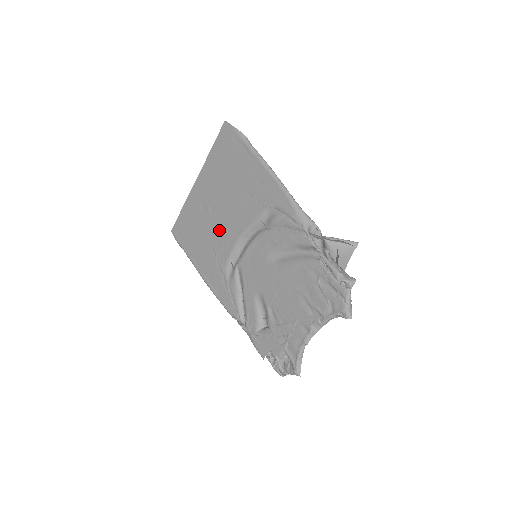
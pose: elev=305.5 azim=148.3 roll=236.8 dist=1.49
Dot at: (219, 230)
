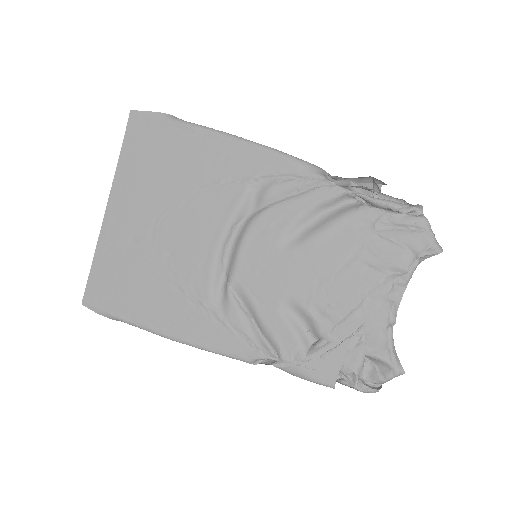
Dot at: (177, 254)
